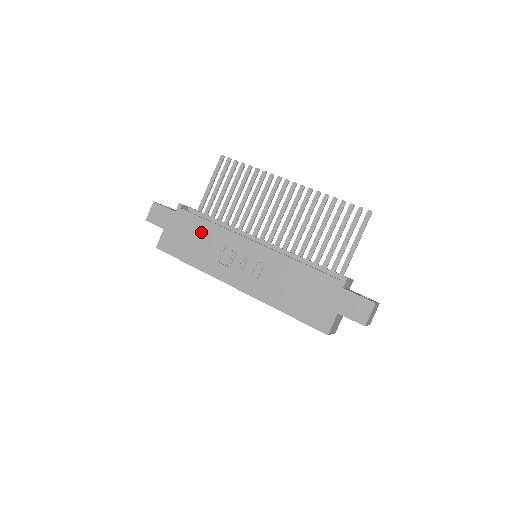
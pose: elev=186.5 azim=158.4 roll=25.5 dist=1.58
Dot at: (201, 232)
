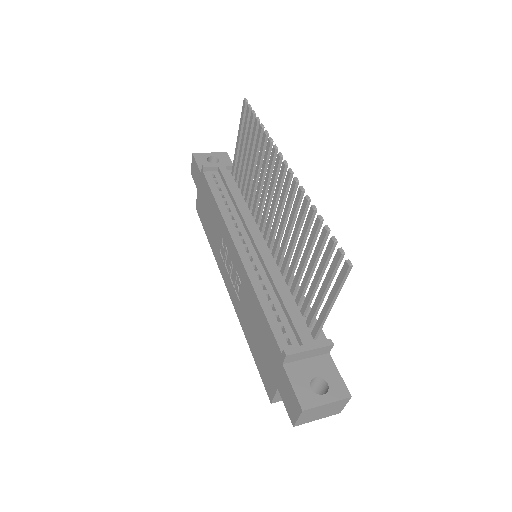
Dot at: (212, 209)
